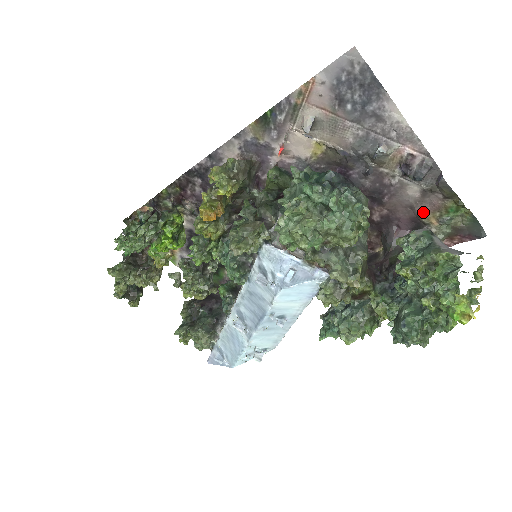
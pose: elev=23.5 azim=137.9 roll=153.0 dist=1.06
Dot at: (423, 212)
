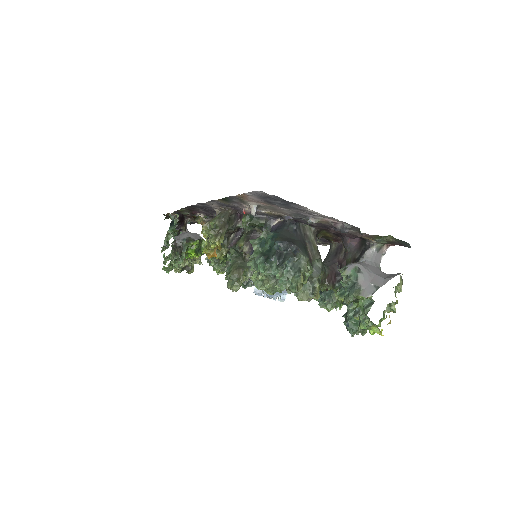
Dot at: (361, 236)
